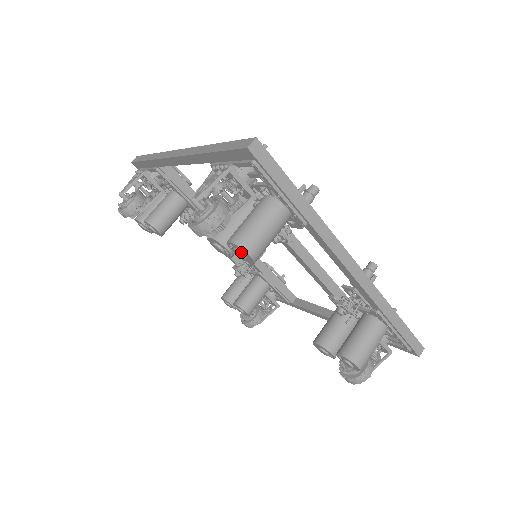
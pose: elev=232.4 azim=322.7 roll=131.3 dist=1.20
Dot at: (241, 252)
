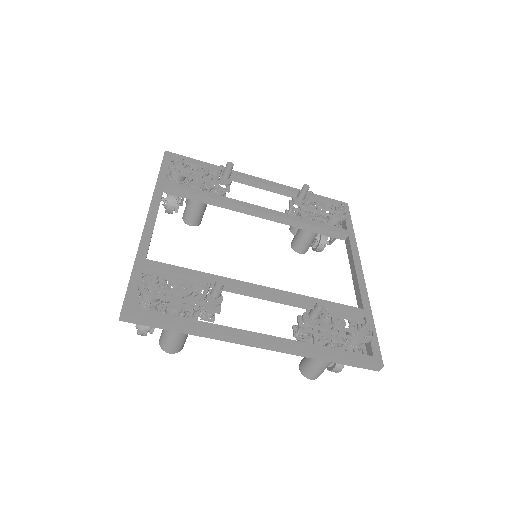
Dot at: occluded
